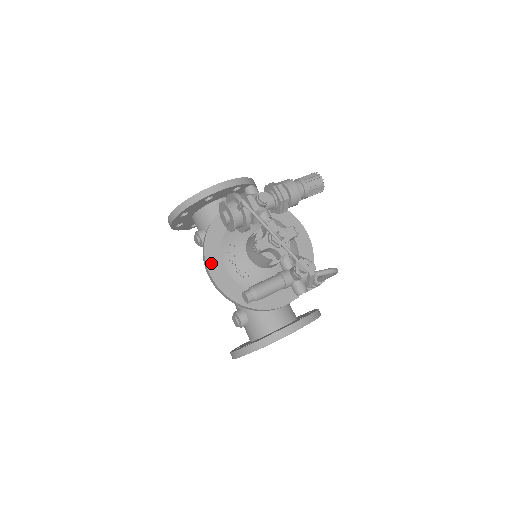
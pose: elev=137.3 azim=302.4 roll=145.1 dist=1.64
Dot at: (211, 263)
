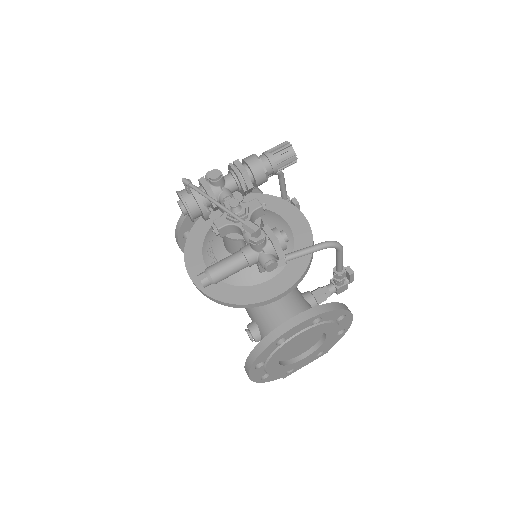
Dot at: (191, 265)
